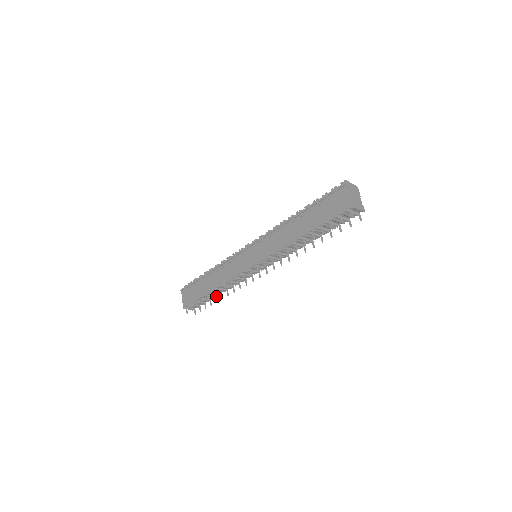
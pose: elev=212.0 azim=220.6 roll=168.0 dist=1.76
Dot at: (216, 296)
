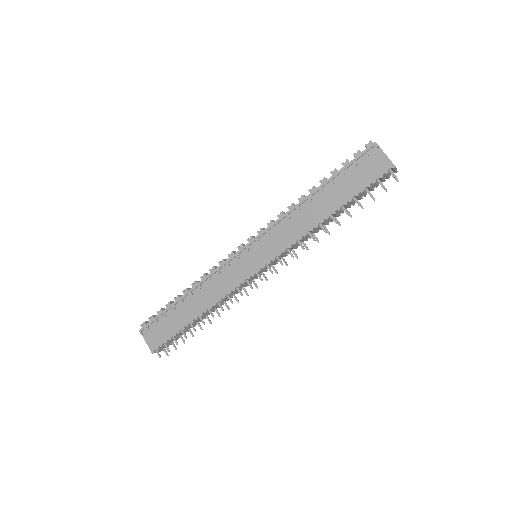
Dot at: (198, 322)
